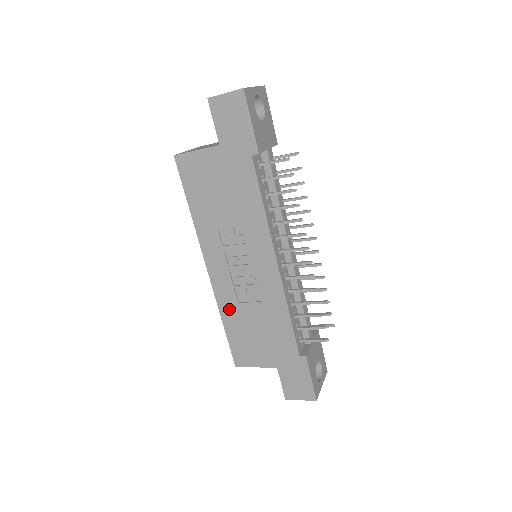
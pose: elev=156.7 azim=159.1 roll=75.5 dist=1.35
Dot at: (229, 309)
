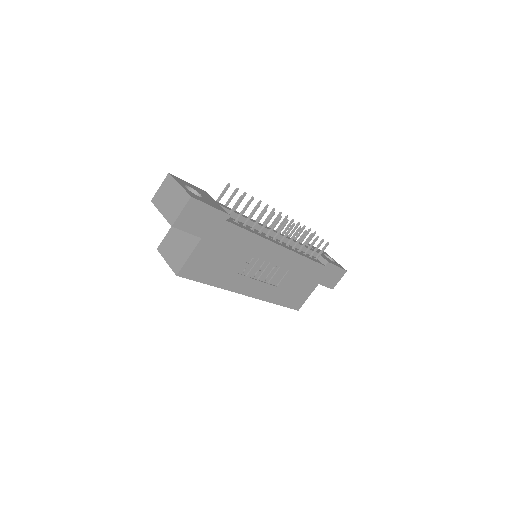
Dot at: (274, 295)
